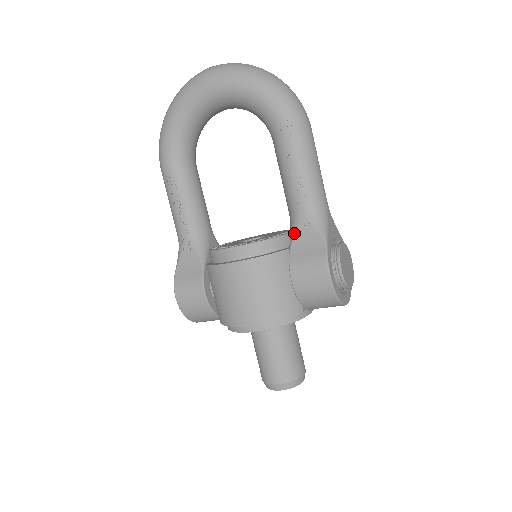
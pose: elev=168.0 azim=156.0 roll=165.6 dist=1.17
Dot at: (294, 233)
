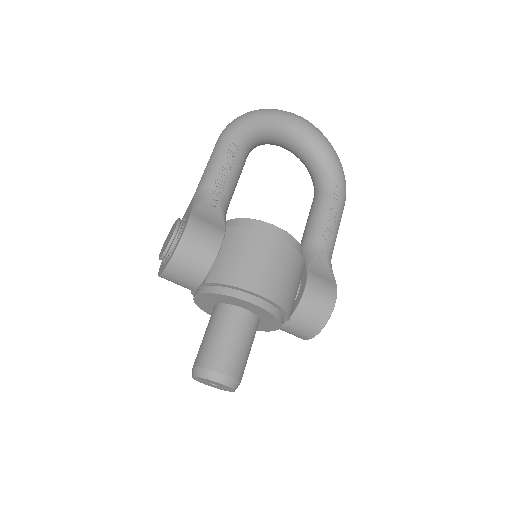
Dot at: (313, 258)
